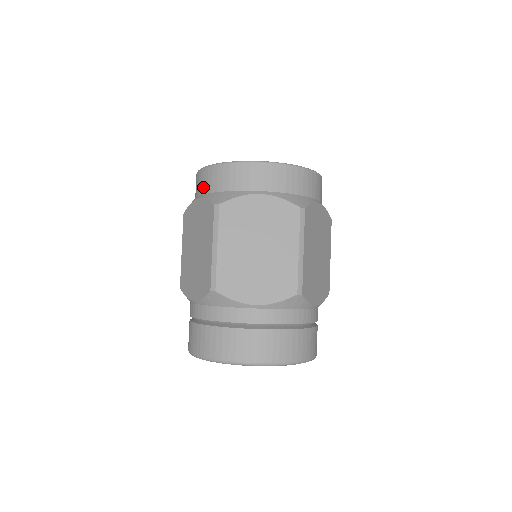
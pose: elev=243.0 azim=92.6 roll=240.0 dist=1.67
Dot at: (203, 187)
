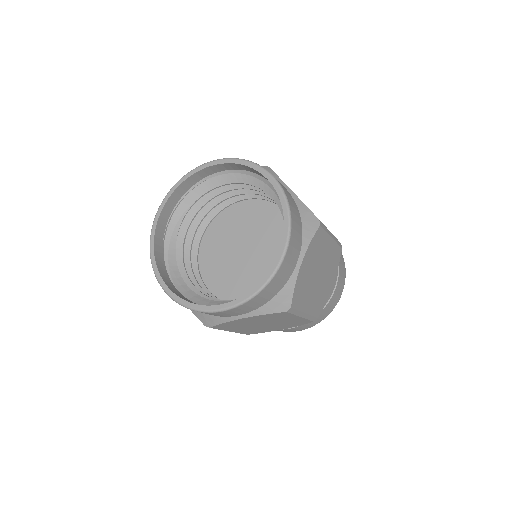
Dot at: occluded
